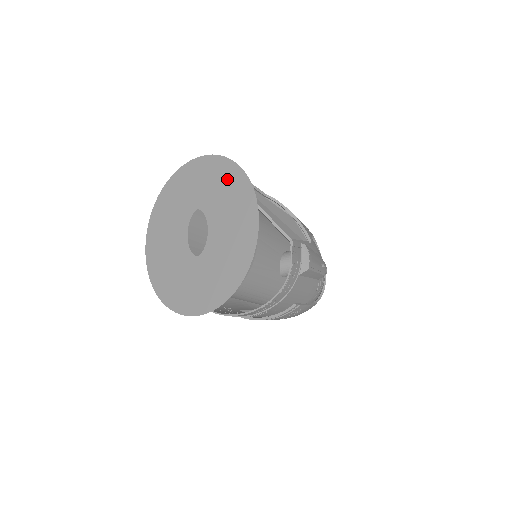
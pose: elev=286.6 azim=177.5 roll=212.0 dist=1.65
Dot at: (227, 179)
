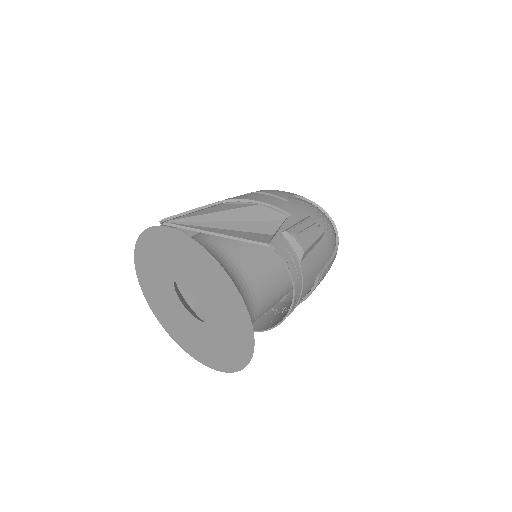
Dot at: (175, 246)
